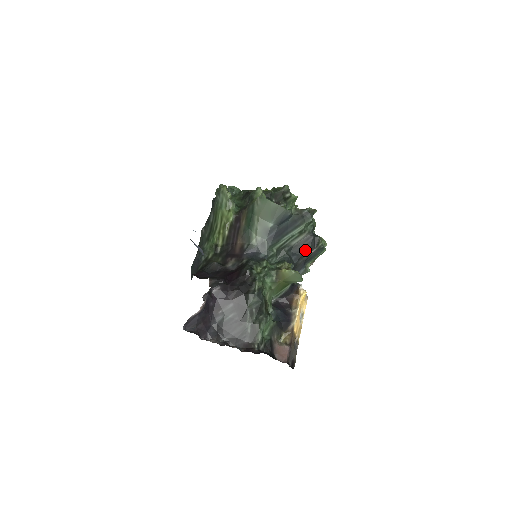
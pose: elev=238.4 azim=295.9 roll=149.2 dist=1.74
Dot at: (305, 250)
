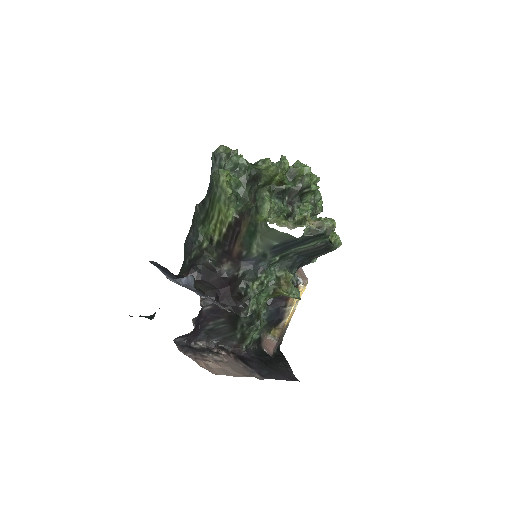
Dot at: (313, 254)
